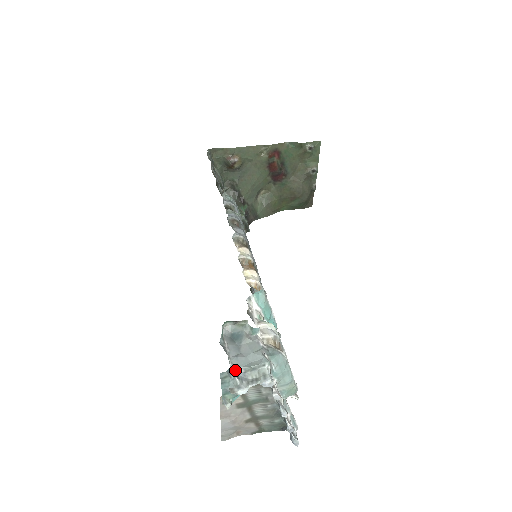
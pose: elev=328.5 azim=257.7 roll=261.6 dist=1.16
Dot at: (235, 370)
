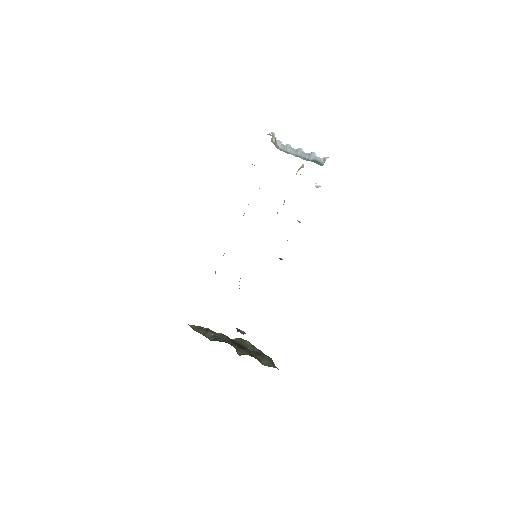
Dot at: occluded
